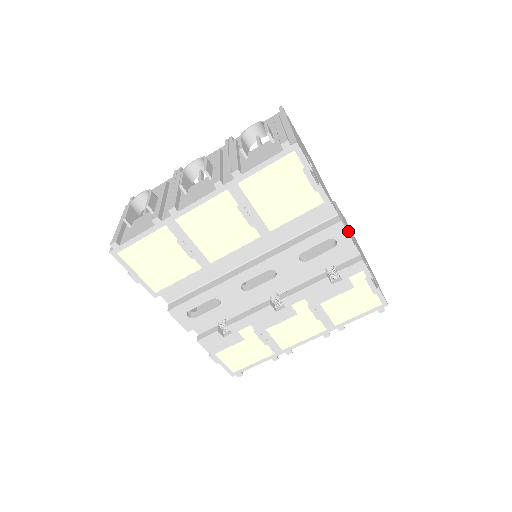
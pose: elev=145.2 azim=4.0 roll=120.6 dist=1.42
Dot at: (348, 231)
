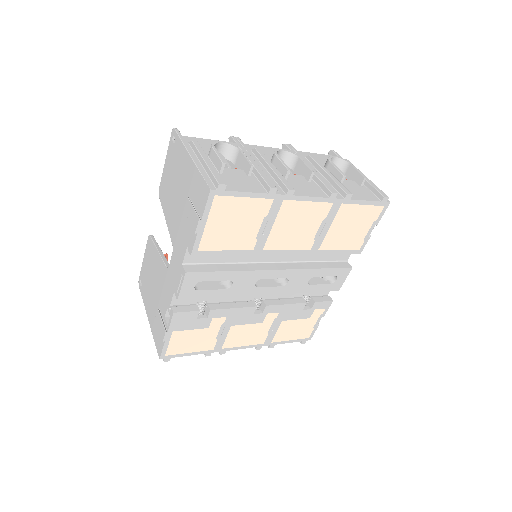
Dot at: occluded
